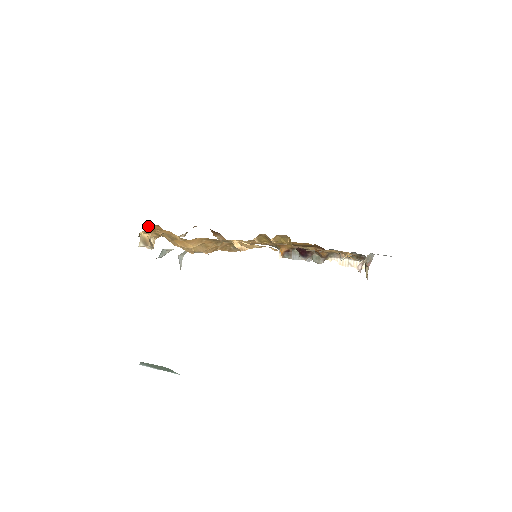
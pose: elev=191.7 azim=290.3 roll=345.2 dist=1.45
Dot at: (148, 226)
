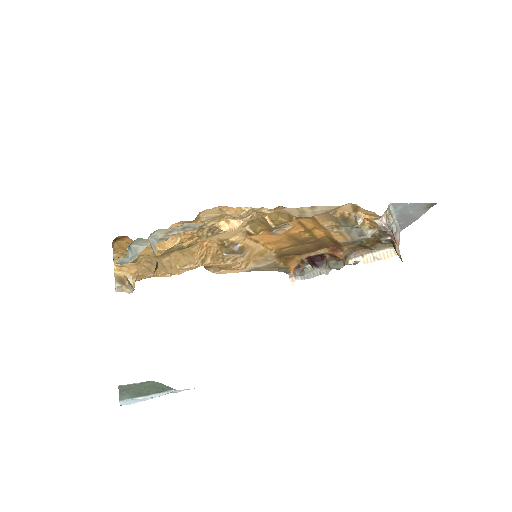
Dot at: (116, 243)
